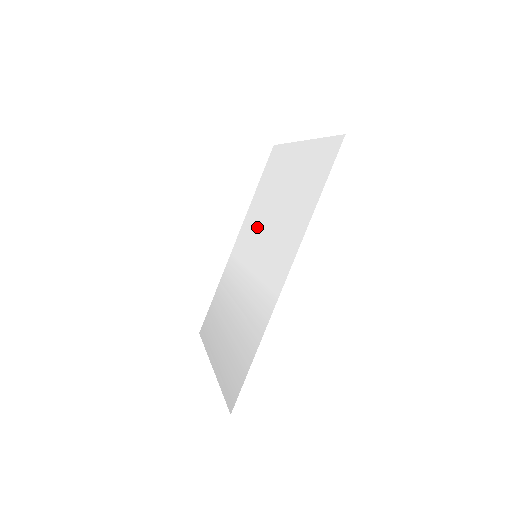
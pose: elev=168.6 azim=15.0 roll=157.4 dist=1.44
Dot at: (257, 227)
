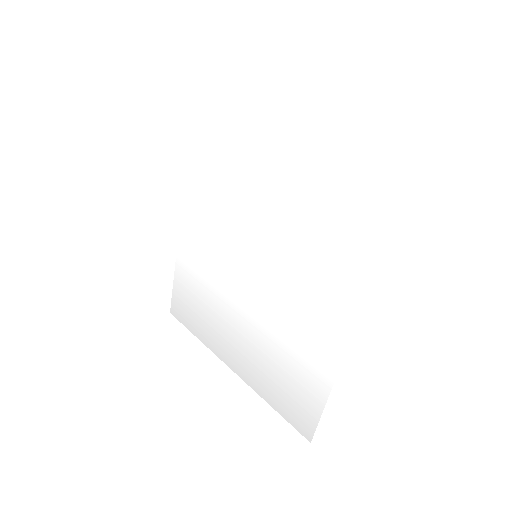
Dot at: (233, 208)
